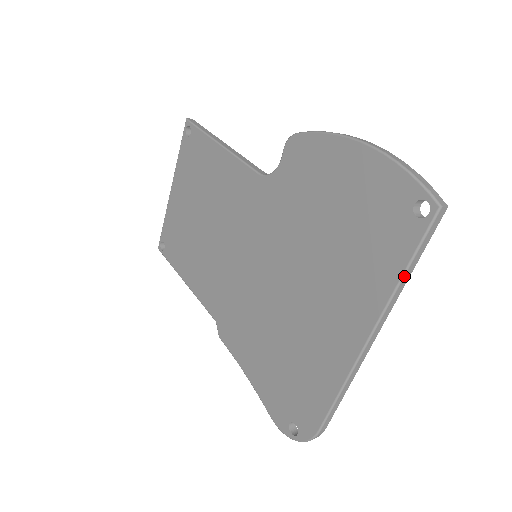
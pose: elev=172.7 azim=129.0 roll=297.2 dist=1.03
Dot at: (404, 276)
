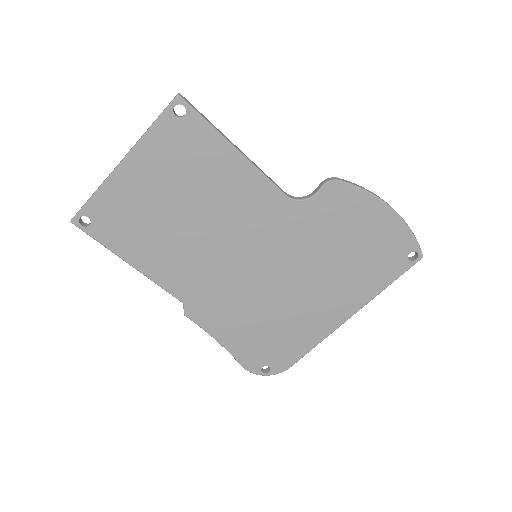
Dot at: occluded
